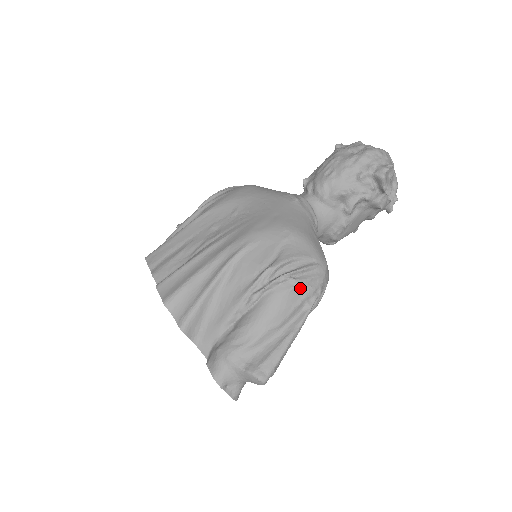
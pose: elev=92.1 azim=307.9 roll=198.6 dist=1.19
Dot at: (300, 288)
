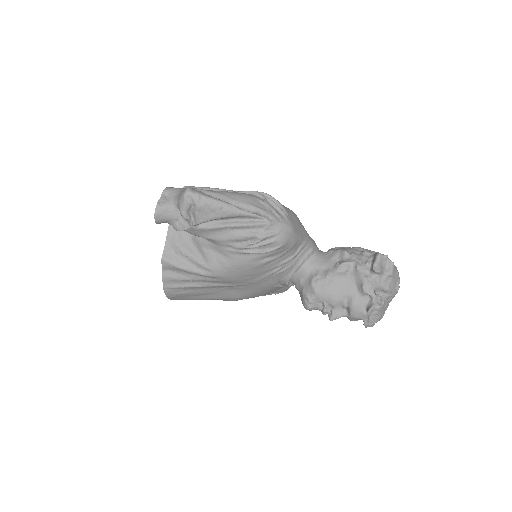
Dot at: (264, 205)
